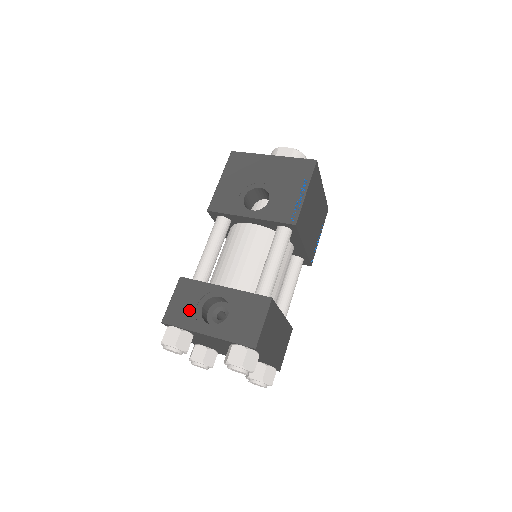
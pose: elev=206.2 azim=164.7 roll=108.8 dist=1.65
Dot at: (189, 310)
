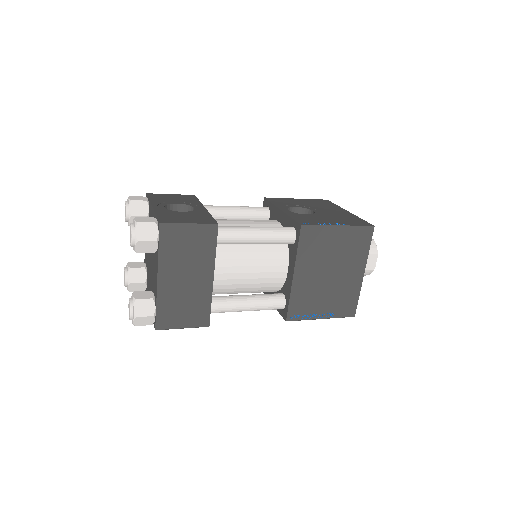
Dot at: (169, 199)
